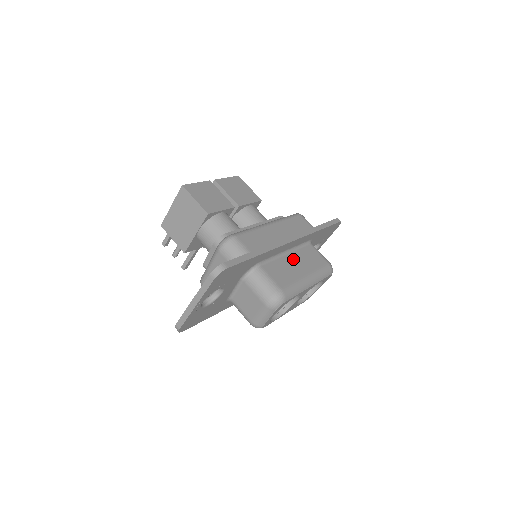
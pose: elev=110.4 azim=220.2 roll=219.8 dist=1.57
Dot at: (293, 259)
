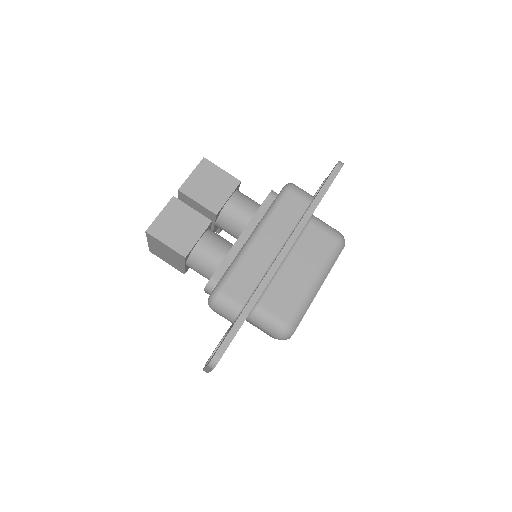
Dot at: (293, 265)
